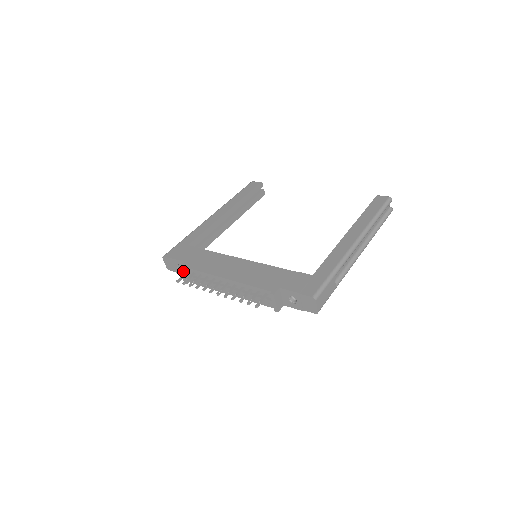
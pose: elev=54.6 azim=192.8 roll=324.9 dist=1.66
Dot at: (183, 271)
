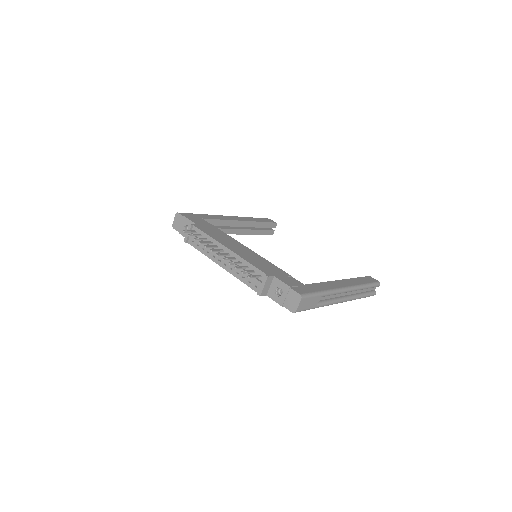
Dot at: (191, 229)
